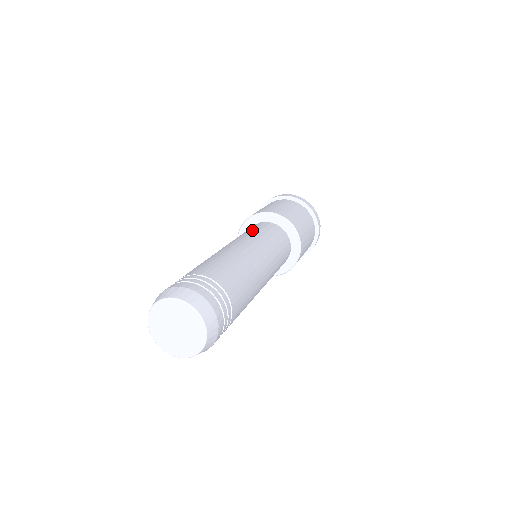
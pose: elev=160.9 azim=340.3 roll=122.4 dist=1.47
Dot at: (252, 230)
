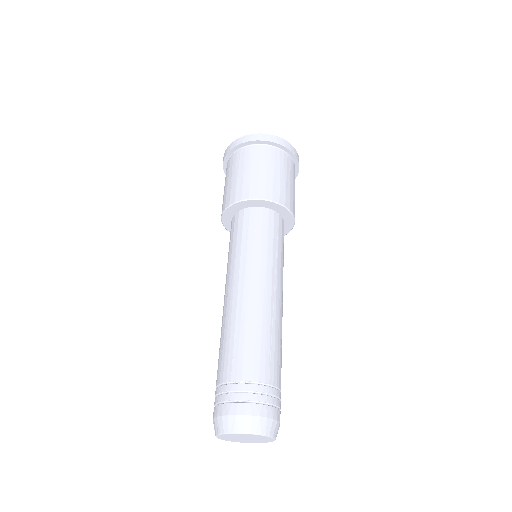
Dot at: (231, 246)
